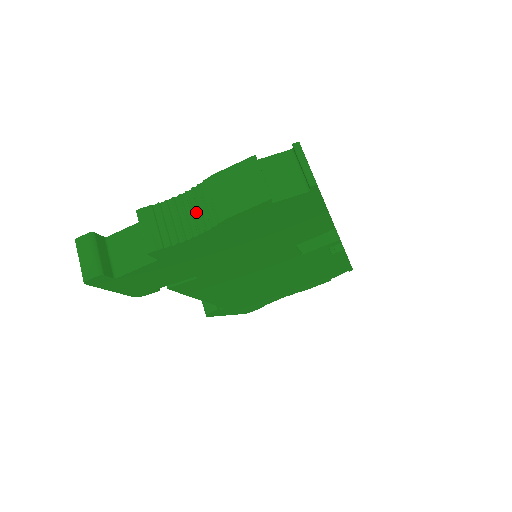
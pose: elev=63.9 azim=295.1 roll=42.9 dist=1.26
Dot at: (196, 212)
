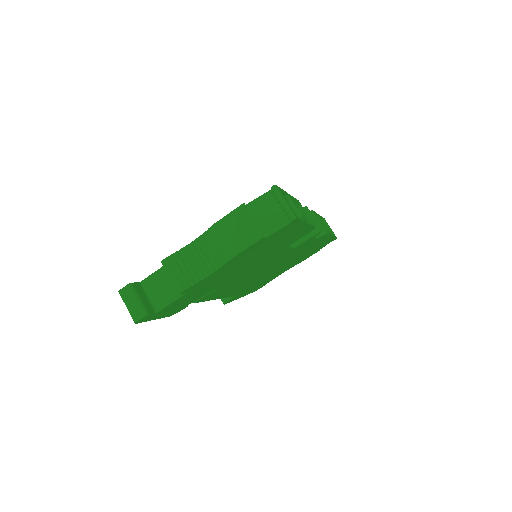
Dot at: (208, 254)
